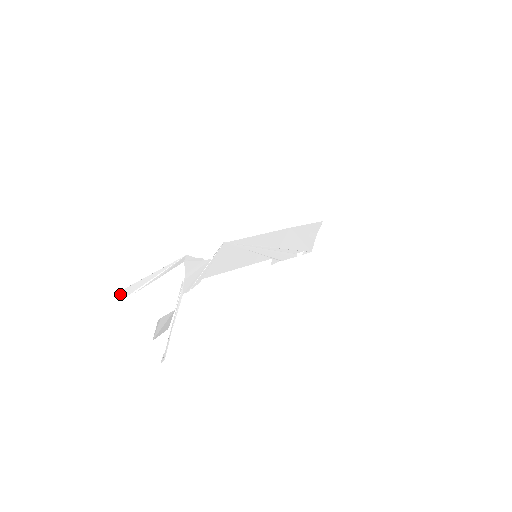
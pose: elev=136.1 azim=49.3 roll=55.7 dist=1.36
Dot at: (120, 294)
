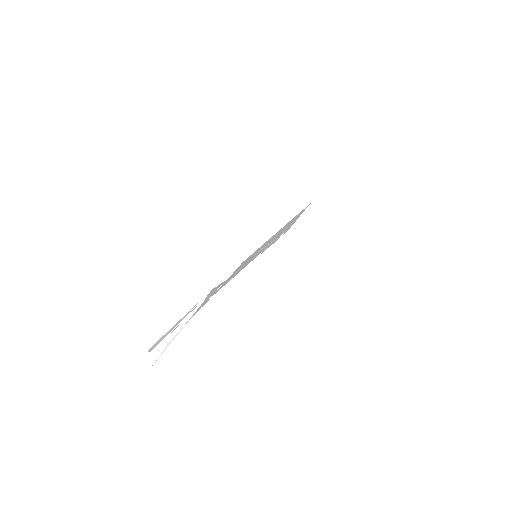
Dot at: (149, 349)
